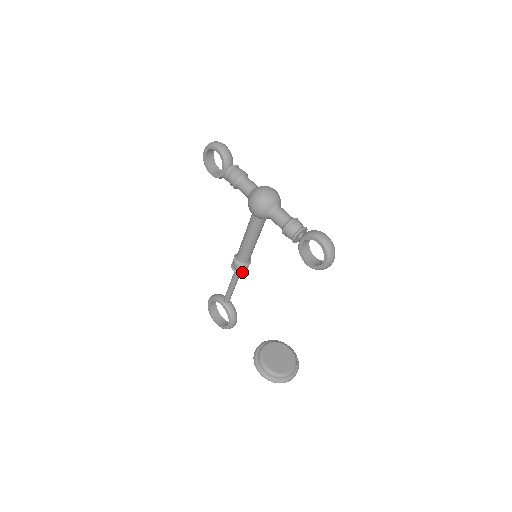
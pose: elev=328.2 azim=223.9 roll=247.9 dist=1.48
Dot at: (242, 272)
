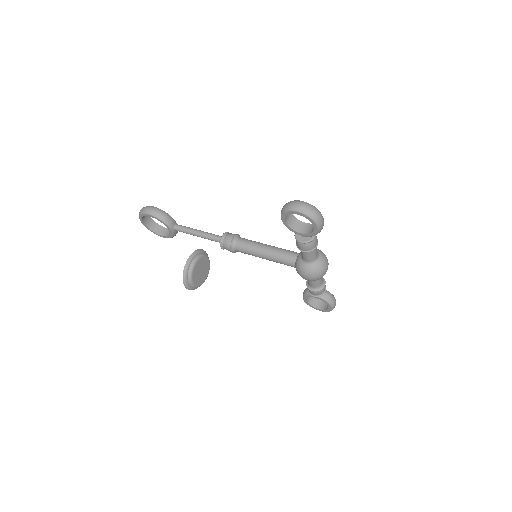
Dot at: occluded
